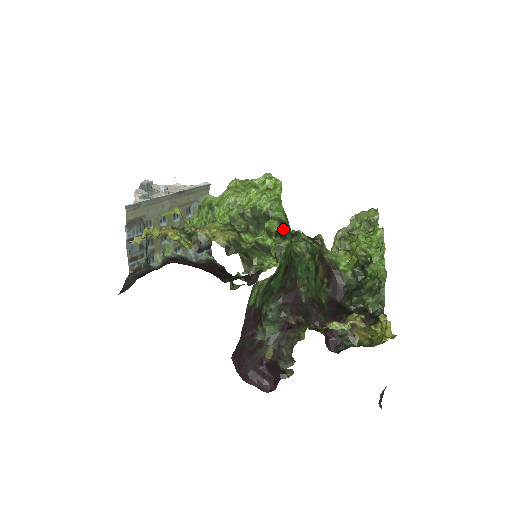
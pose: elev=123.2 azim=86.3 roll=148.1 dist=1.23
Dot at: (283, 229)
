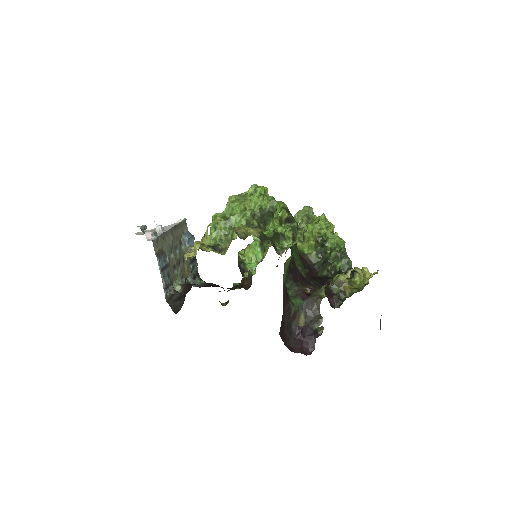
Dot at: (289, 216)
